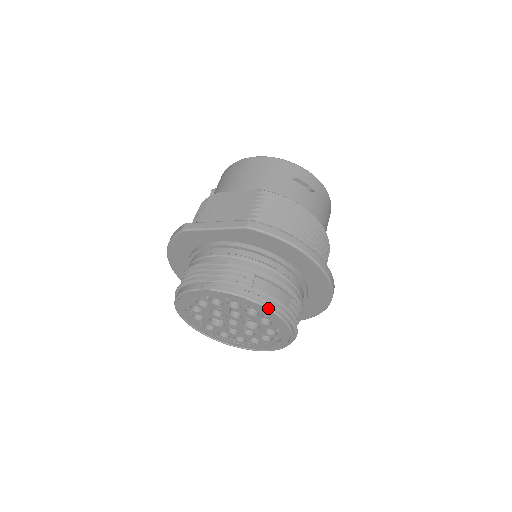
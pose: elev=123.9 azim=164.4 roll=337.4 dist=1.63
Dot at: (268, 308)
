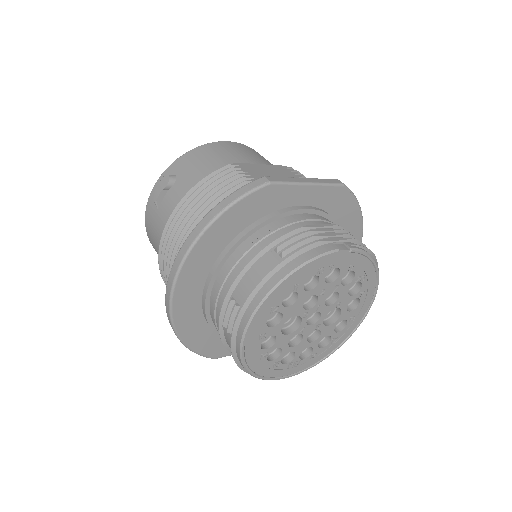
Dot at: occluded
